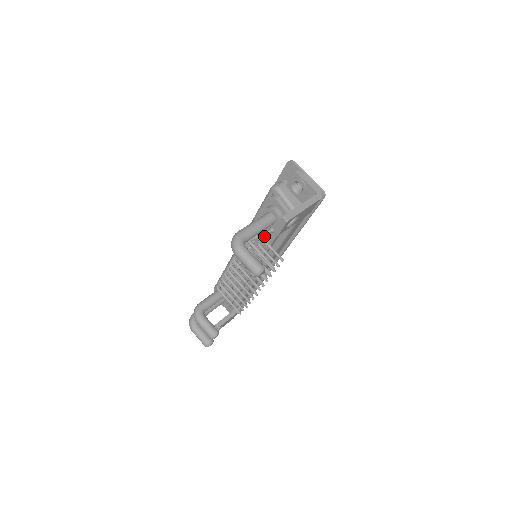
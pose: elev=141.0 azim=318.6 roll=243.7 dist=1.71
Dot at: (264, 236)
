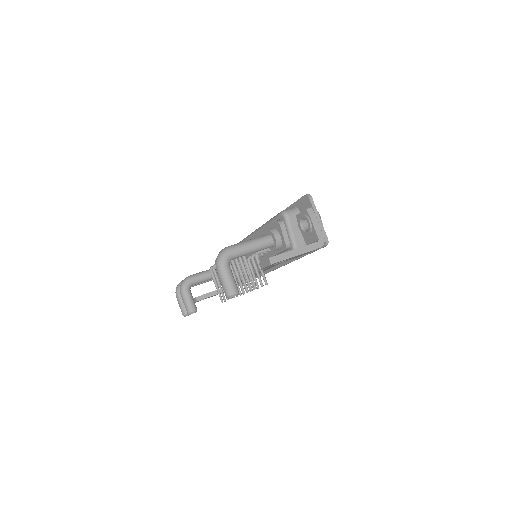
Dot at: (259, 253)
